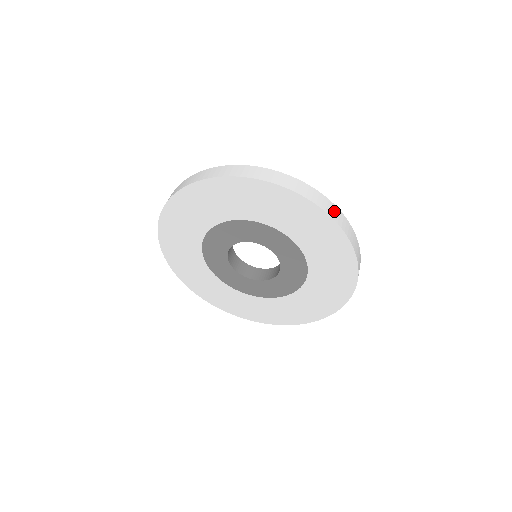
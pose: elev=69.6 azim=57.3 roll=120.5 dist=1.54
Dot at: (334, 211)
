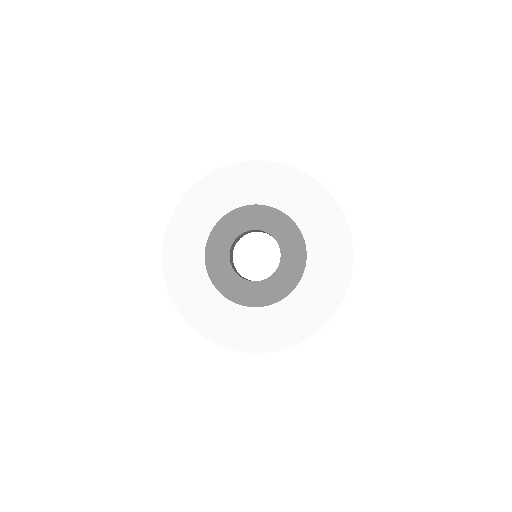
Dot at: occluded
